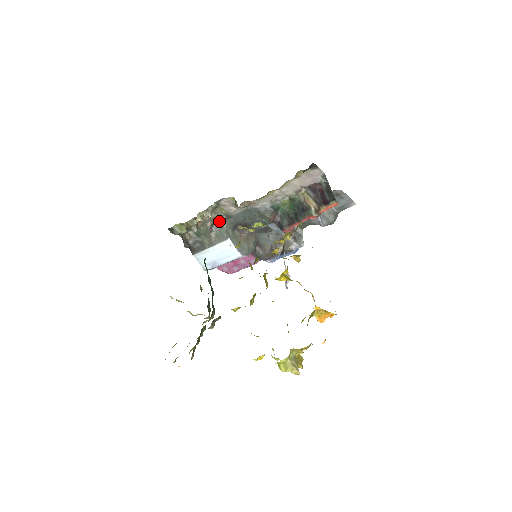
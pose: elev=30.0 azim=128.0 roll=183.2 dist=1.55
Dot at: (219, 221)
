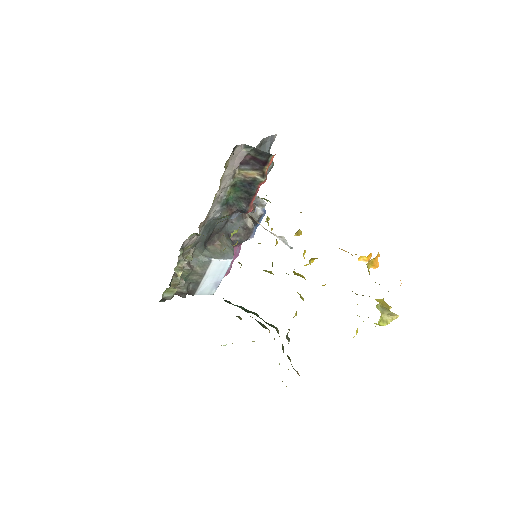
Dot at: (192, 256)
